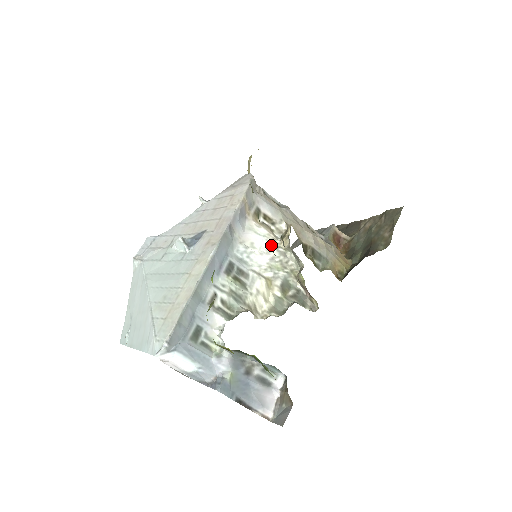
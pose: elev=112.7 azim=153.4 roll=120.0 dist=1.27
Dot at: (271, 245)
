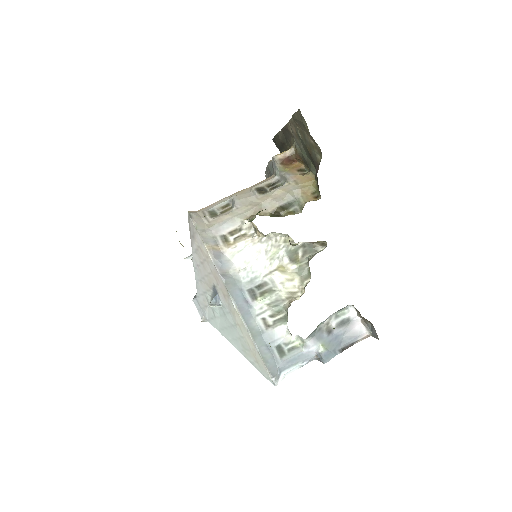
Dot at: (255, 246)
